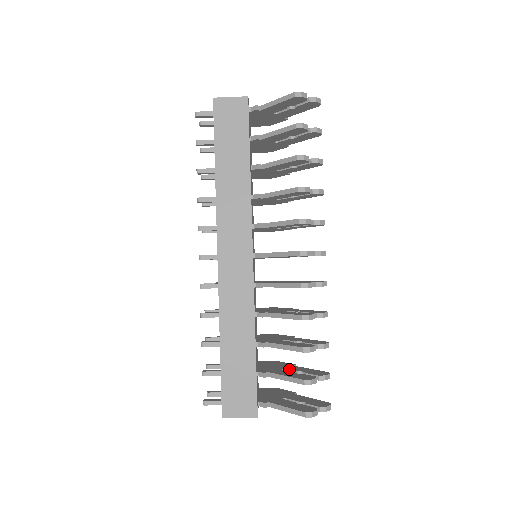
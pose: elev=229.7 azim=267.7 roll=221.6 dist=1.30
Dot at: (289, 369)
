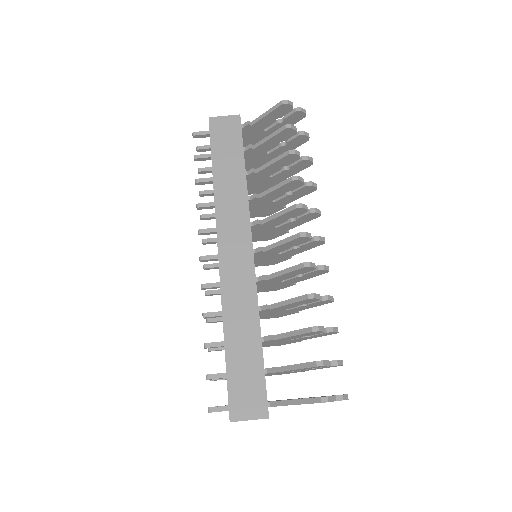
Dot at: occluded
